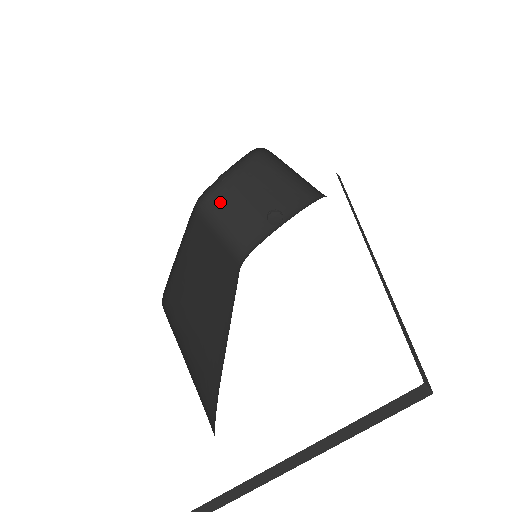
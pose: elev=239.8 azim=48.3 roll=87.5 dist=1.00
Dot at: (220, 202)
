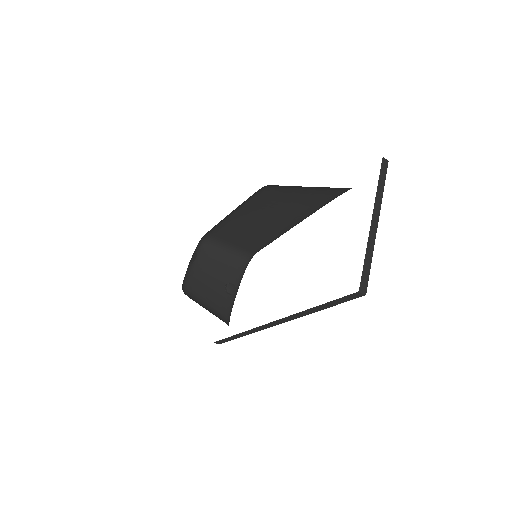
Dot at: (193, 291)
